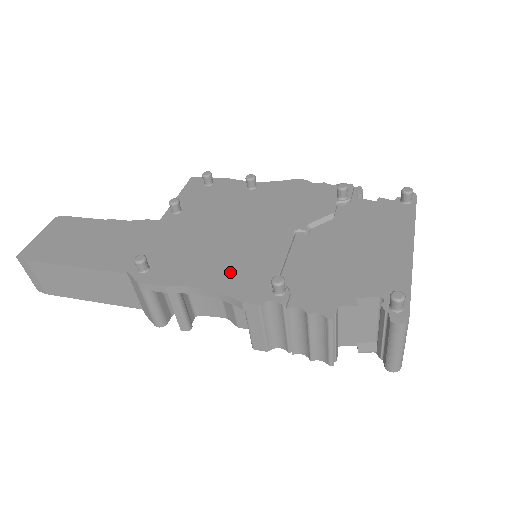
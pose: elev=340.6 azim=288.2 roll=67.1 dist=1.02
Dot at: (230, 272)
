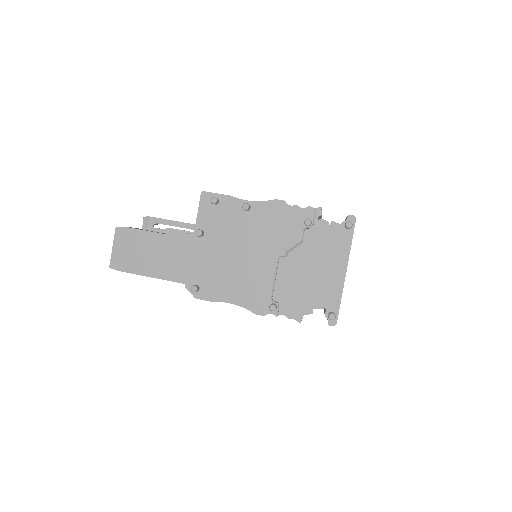
Dot at: (246, 292)
